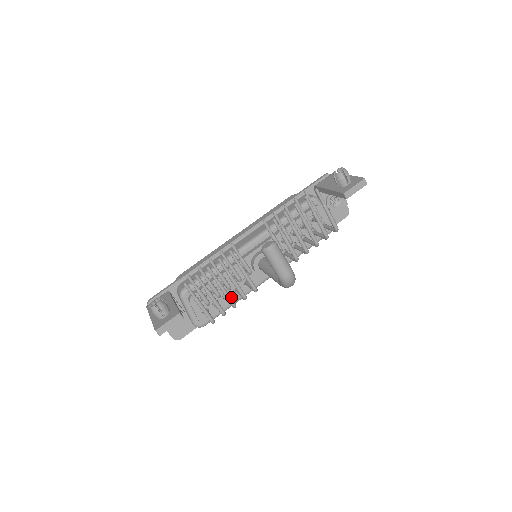
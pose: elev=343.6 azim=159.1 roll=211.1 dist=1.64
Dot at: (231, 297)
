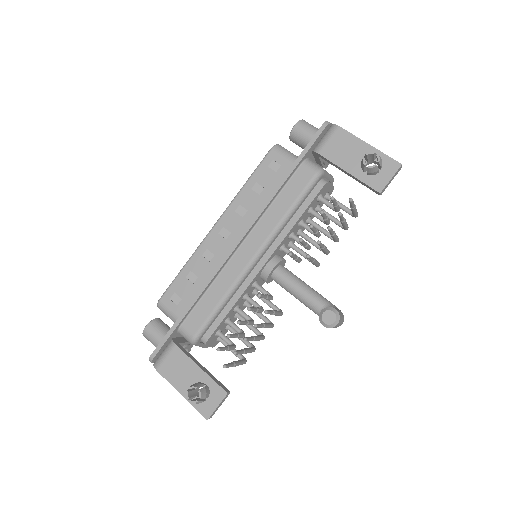
Dot at: occluded
